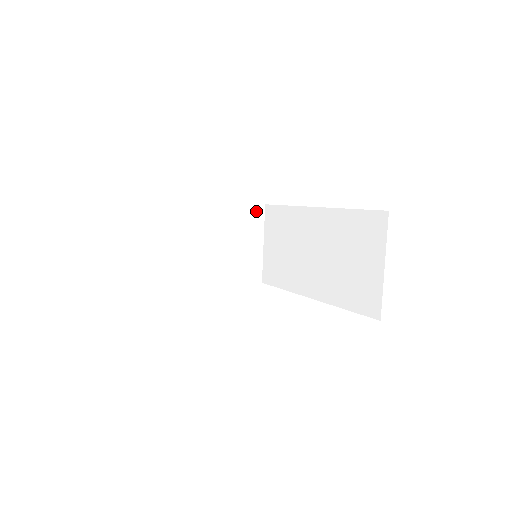
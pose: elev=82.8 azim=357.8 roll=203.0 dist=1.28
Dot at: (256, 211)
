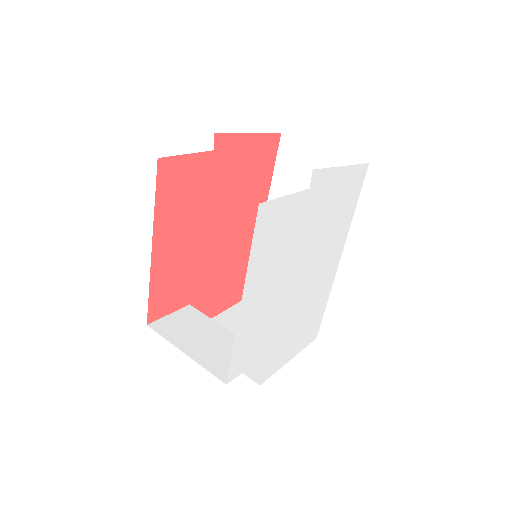
Dot at: occluded
